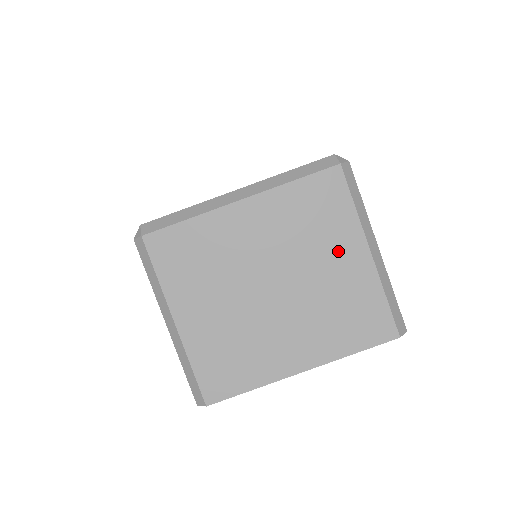
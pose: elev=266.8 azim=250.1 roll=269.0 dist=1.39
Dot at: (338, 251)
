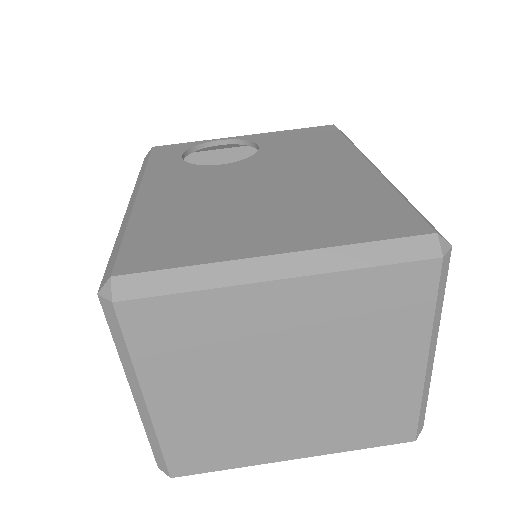
Dot at: (388, 357)
